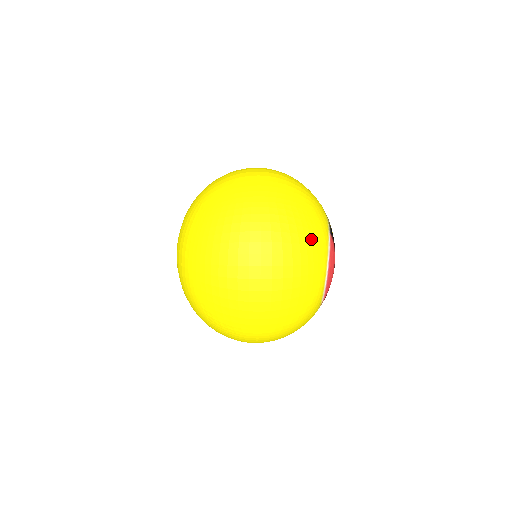
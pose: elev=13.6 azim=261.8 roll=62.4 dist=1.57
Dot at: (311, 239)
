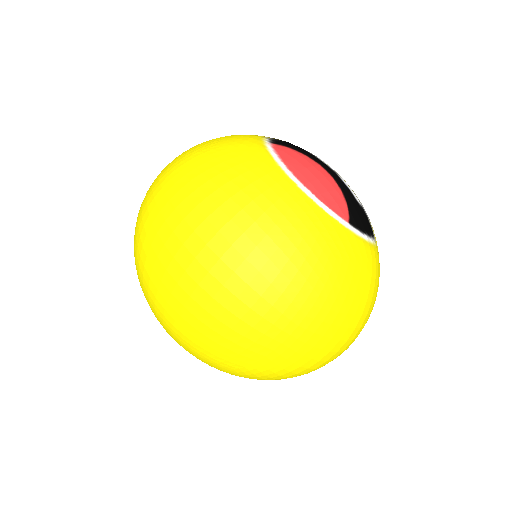
Dot at: (226, 164)
